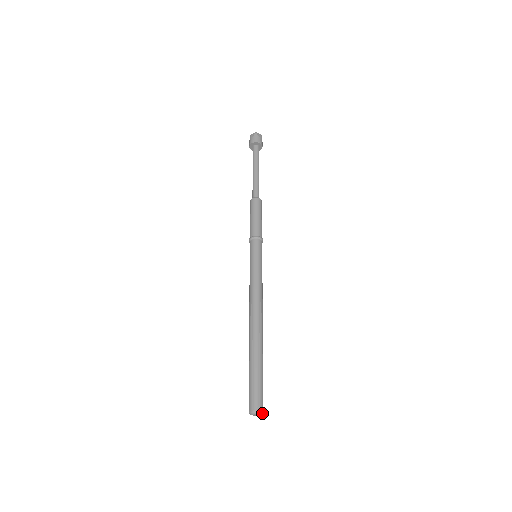
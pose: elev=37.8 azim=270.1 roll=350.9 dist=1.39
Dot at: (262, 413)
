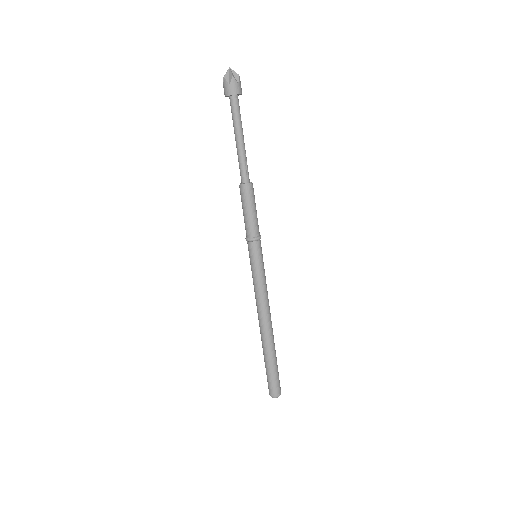
Dot at: occluded
